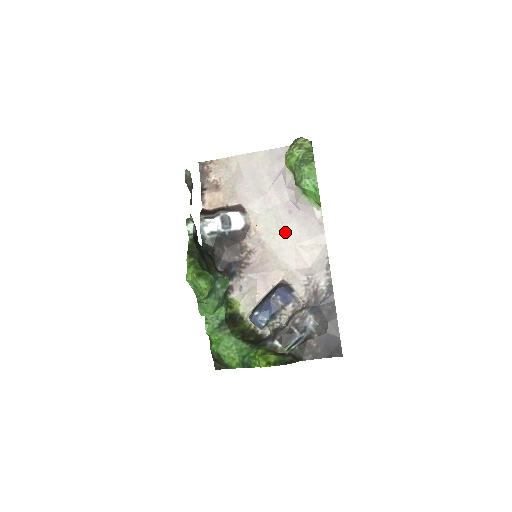
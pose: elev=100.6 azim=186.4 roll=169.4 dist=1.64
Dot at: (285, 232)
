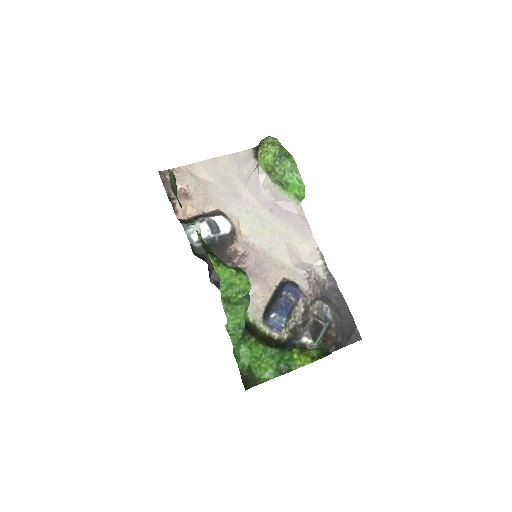
Dot at: (272, 230)
